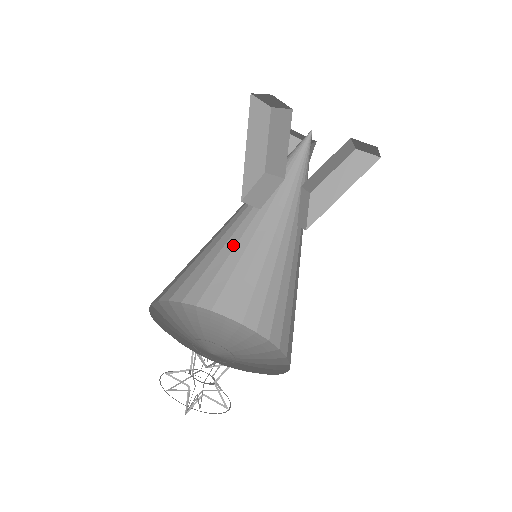
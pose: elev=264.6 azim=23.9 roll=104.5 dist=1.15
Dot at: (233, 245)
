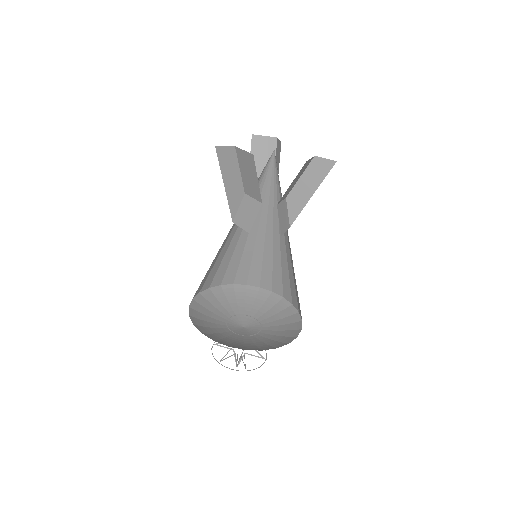
Dot at: (236, 242)
